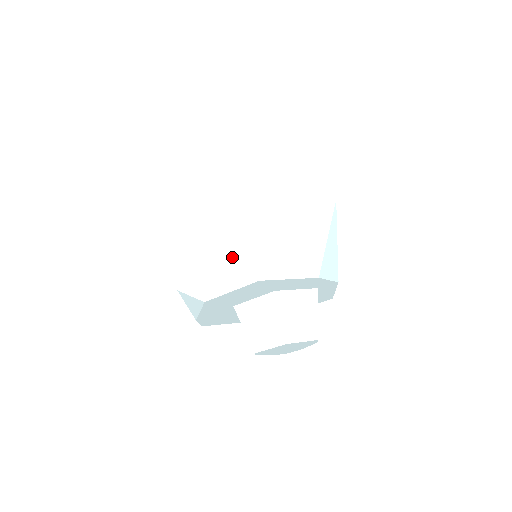
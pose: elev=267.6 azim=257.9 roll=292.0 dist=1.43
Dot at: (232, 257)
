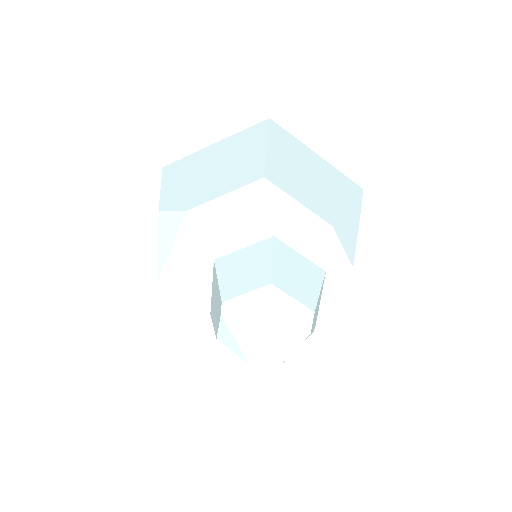
Dot at: (239, 171)
